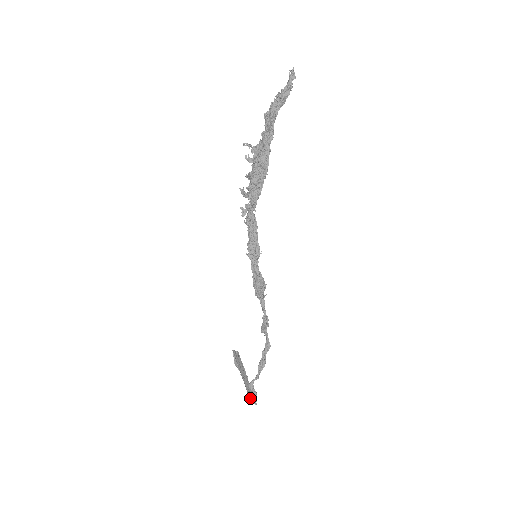
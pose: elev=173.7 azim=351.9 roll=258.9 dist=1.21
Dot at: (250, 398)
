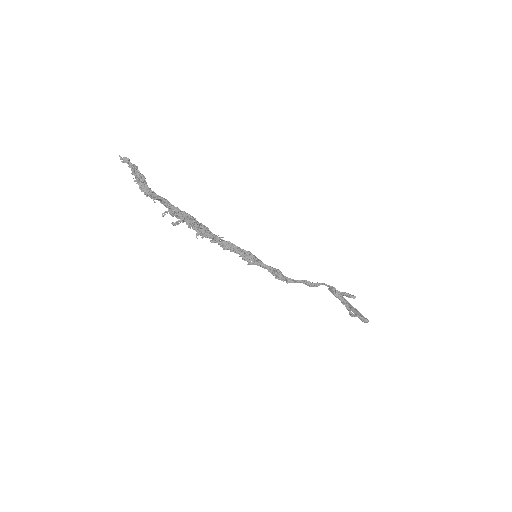
Dot at: occluded
